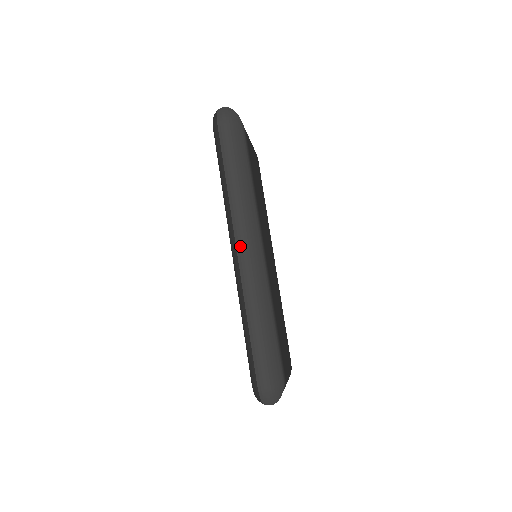
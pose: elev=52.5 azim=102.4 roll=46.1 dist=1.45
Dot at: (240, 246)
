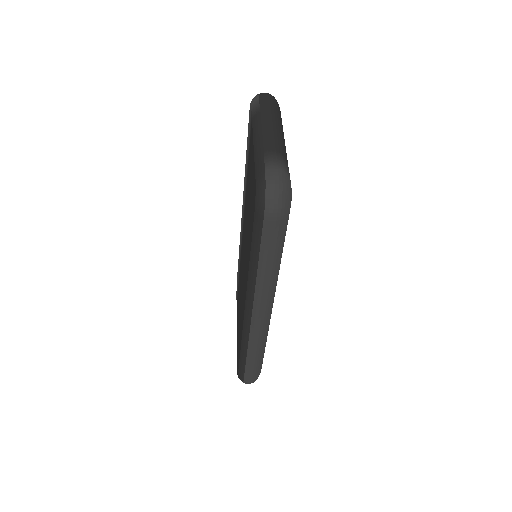
Dot at: (256, 318)
